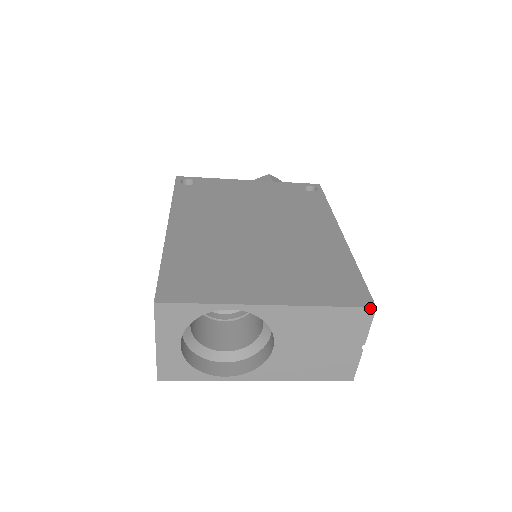
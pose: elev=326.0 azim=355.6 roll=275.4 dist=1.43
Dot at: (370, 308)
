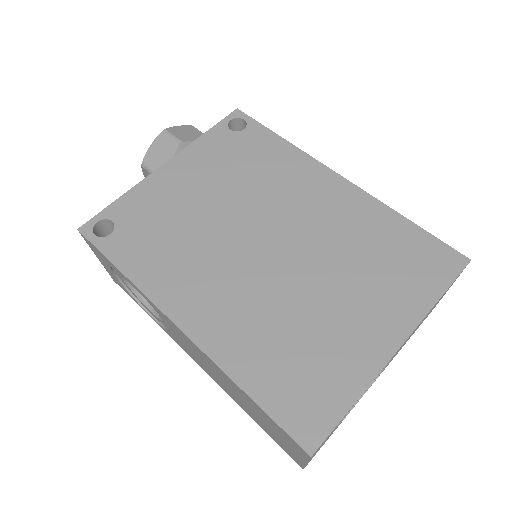
Dot at: occluded
